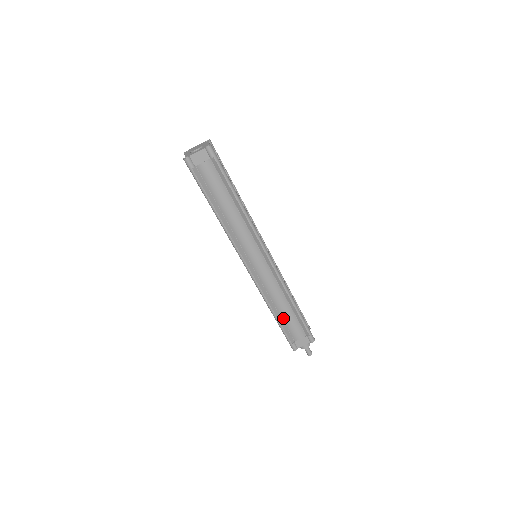
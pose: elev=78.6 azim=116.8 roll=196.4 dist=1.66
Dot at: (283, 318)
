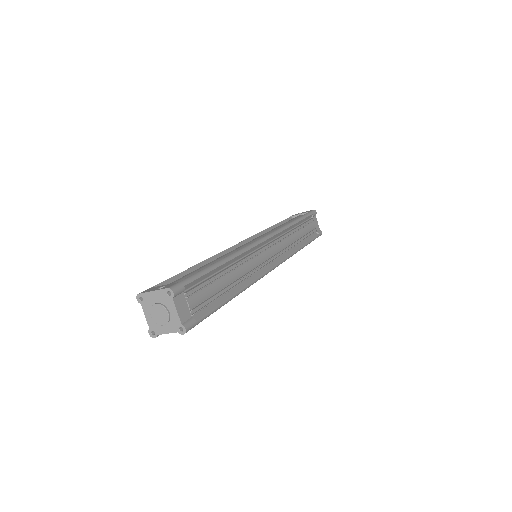
Dot at: occluded
